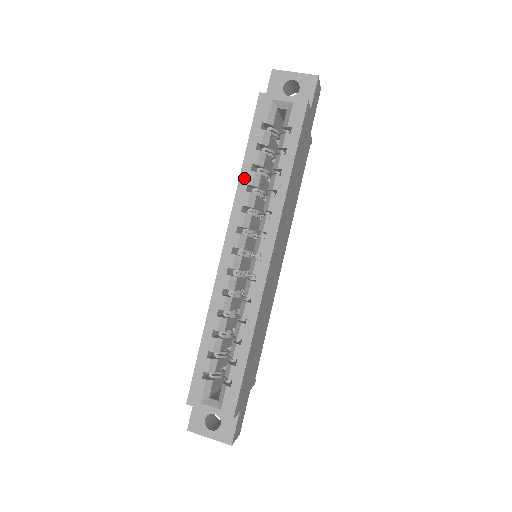
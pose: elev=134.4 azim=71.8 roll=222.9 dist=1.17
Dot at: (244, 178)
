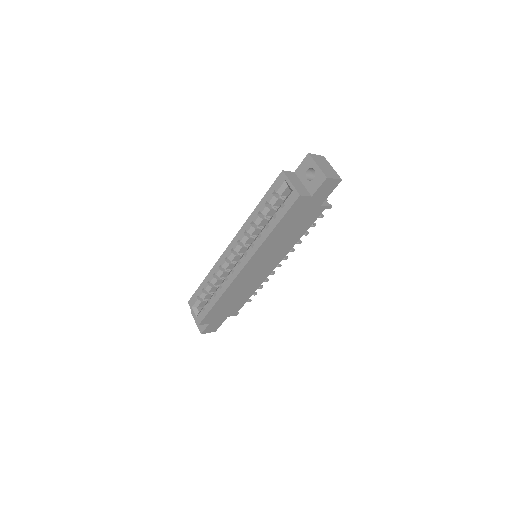
Dot at: (253, 216)
